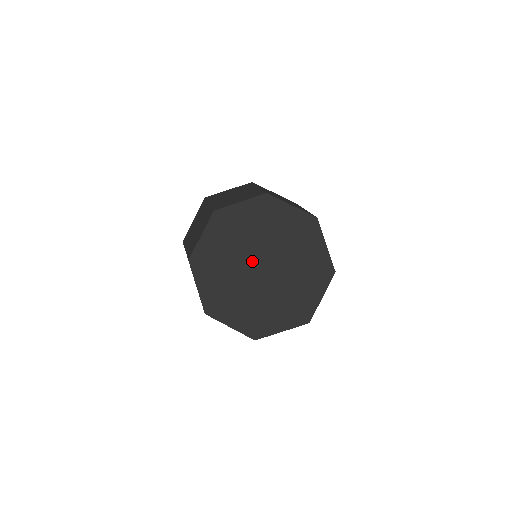
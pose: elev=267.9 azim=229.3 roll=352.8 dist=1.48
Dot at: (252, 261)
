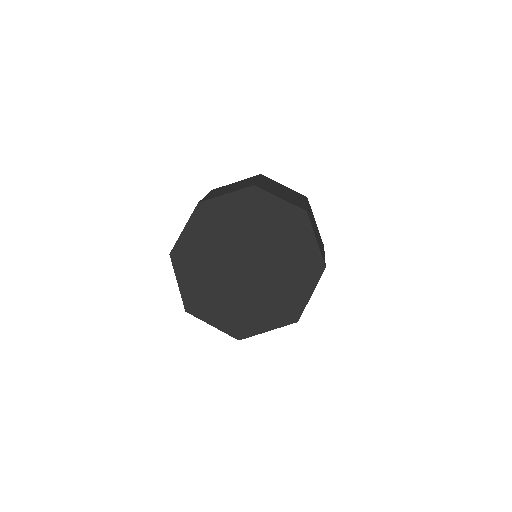
Dot at: (244, 250)
